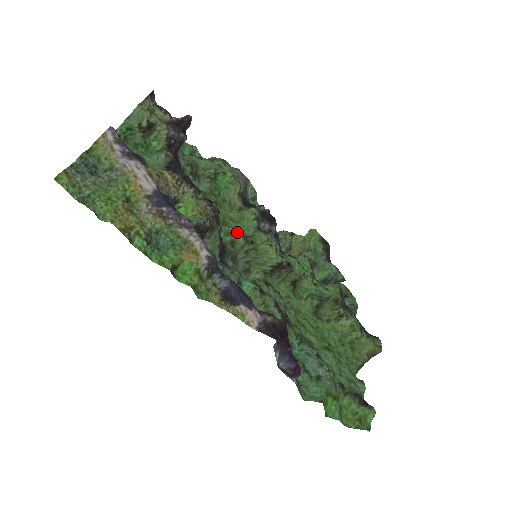
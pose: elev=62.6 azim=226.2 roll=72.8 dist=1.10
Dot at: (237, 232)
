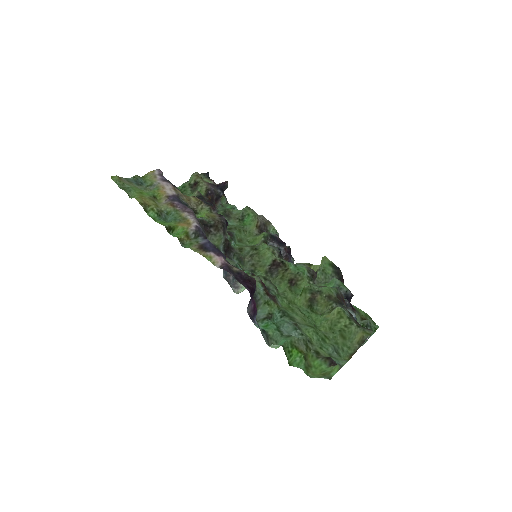
Dot at: (248, 246)
